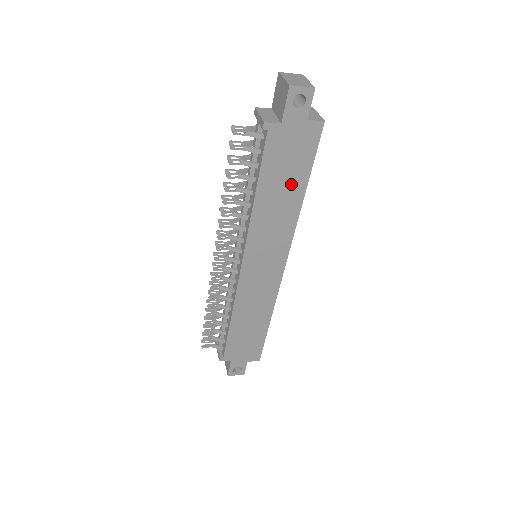
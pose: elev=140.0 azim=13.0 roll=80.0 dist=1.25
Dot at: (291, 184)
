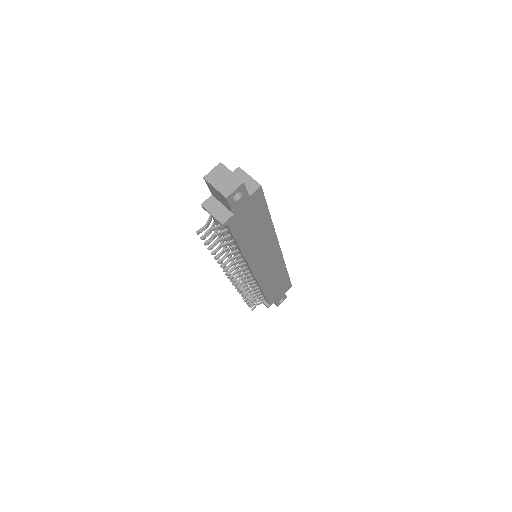
Dot at: (259, 224)
